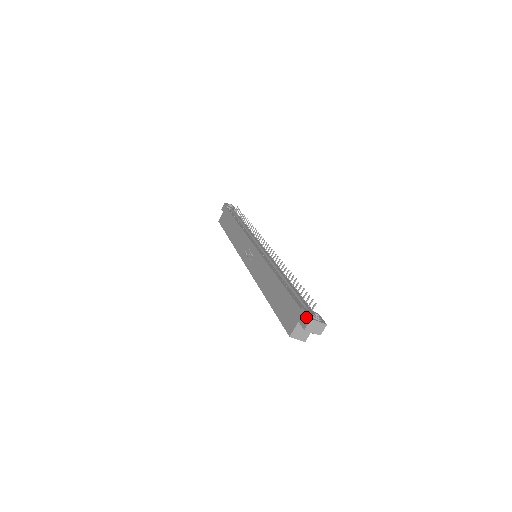
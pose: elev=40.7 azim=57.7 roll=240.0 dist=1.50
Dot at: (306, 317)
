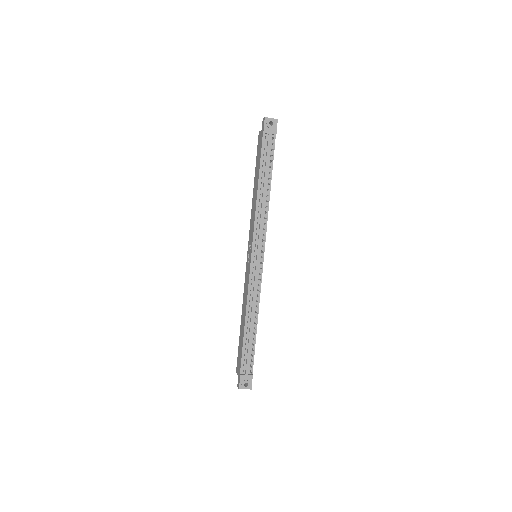
Dot at: (239, 384)
